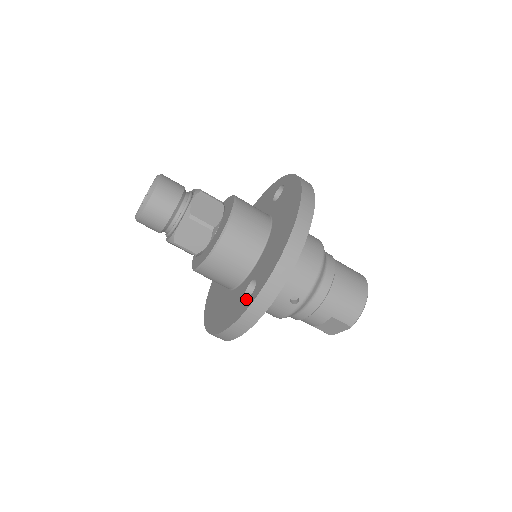
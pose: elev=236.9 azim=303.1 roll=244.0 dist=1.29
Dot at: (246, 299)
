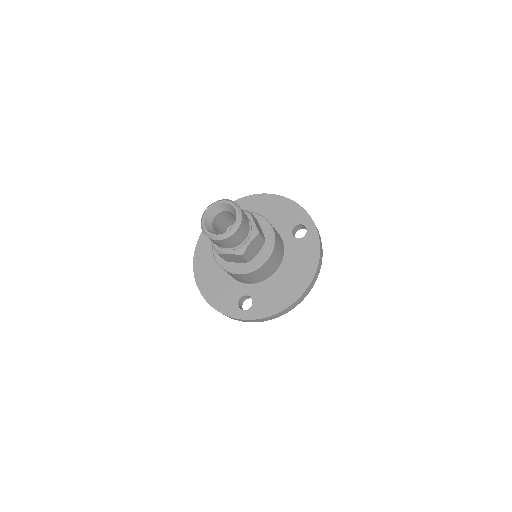
Dot at: (240, 308)
